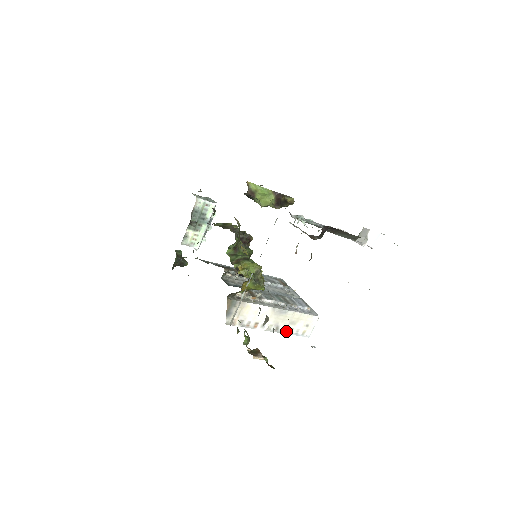
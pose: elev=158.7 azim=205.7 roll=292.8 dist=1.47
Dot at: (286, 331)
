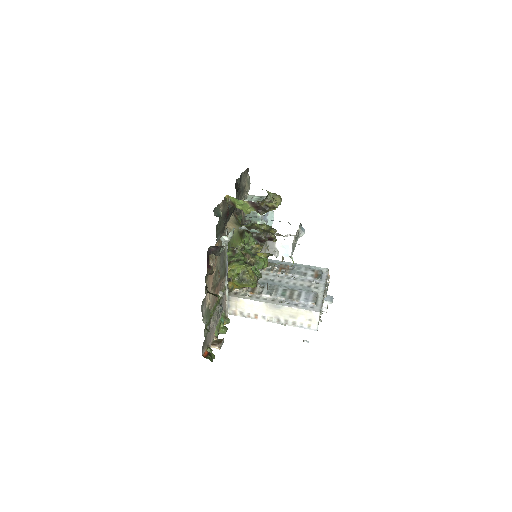
Dot at: (289, 323)
